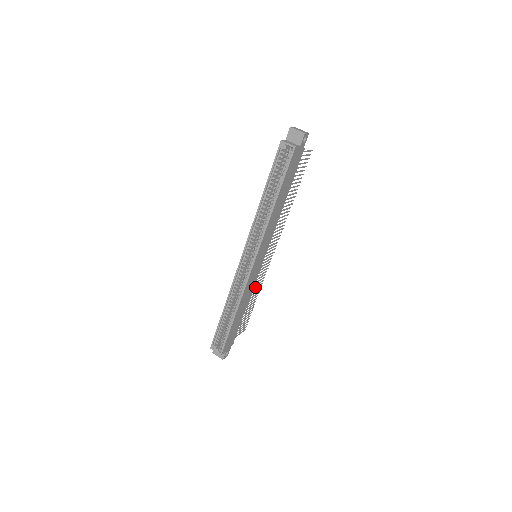
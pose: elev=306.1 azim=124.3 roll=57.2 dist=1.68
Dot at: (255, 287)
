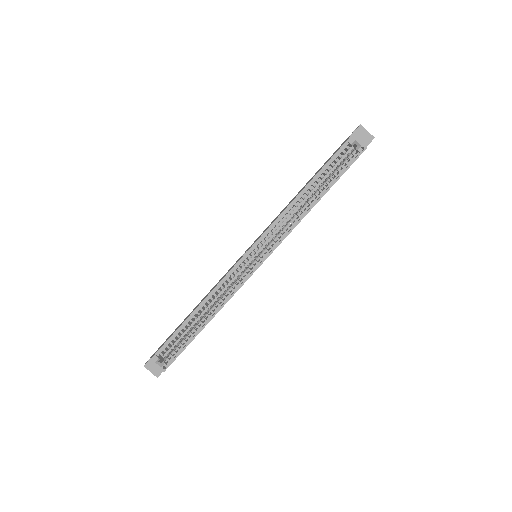
Dot at: occluded
